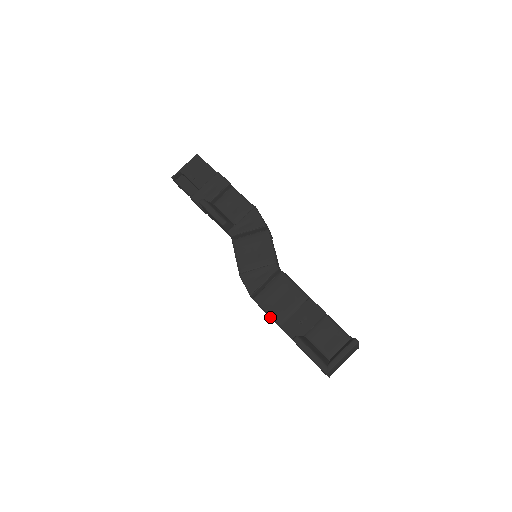
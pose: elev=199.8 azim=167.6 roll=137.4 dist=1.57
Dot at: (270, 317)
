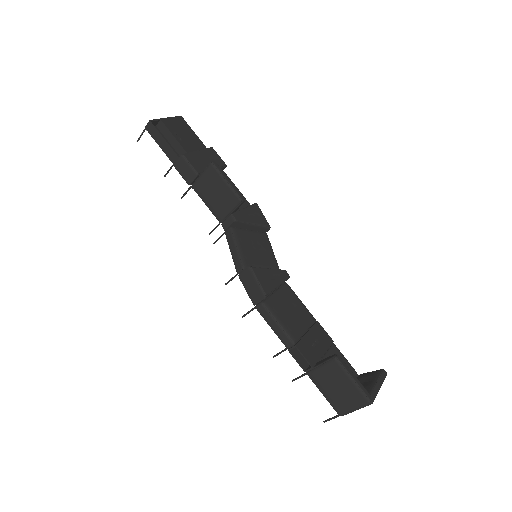
Dot at: (282, 330)
